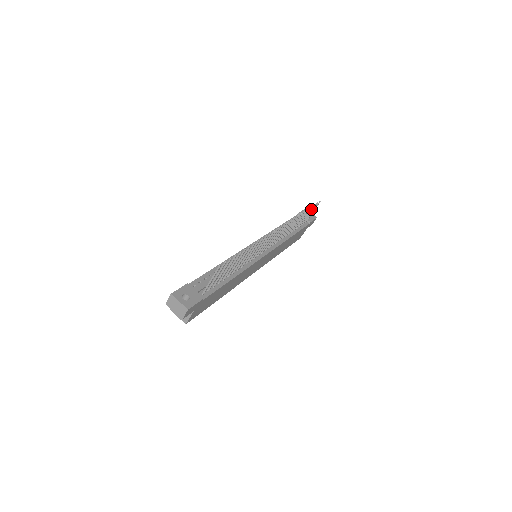
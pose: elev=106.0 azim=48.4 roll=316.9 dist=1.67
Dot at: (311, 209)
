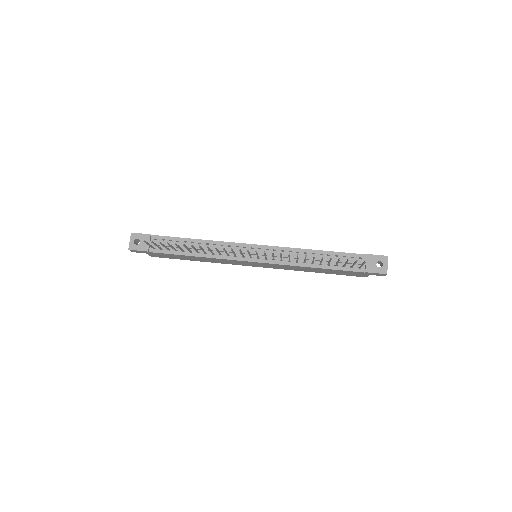
Dot at: occluded
